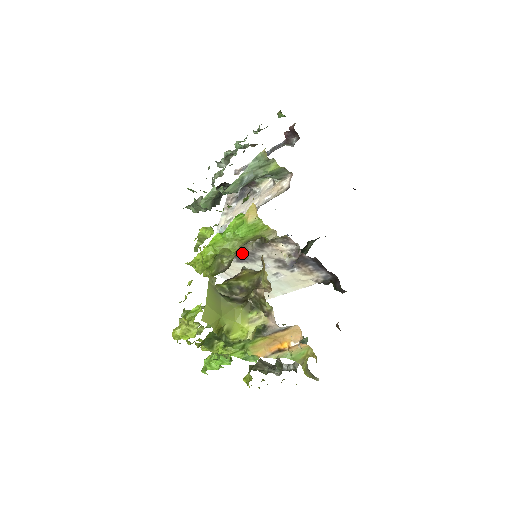
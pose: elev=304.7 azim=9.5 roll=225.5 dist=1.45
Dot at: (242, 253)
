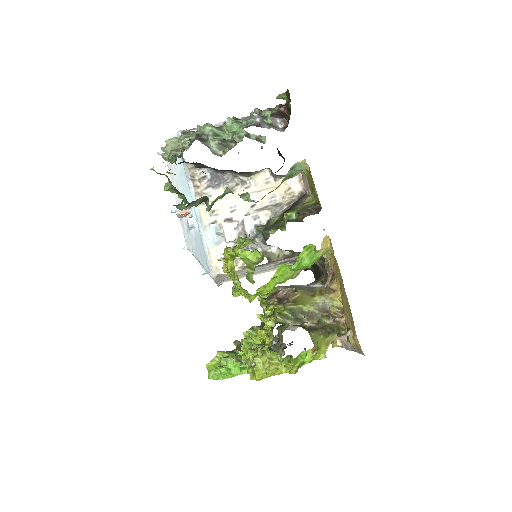
Dot at: occluded
